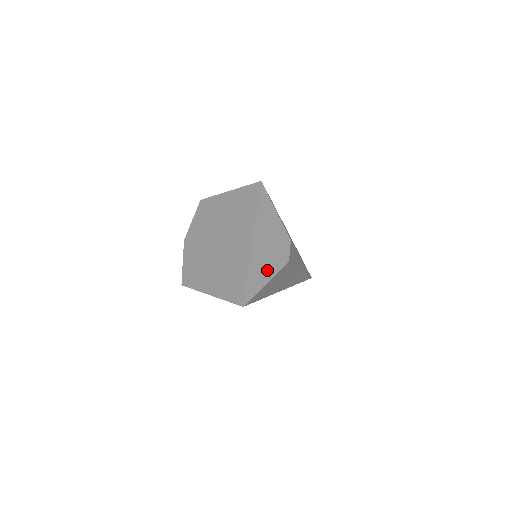
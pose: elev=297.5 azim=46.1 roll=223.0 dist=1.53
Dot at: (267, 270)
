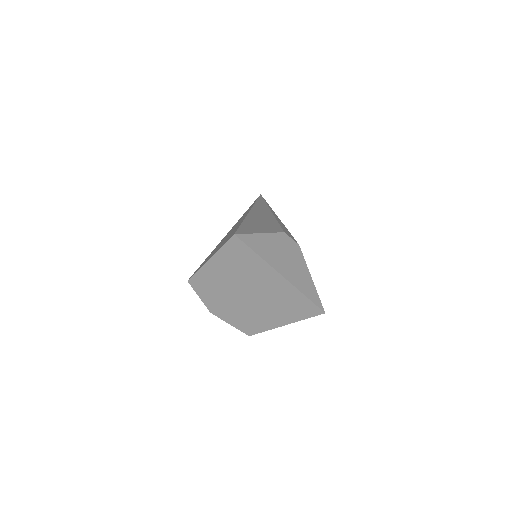
Dot at: (303, 273)
